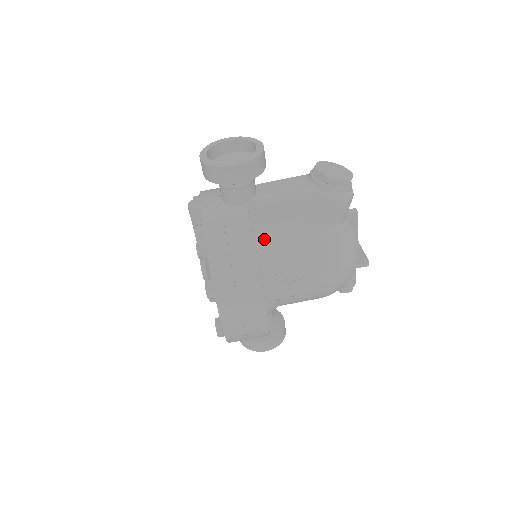
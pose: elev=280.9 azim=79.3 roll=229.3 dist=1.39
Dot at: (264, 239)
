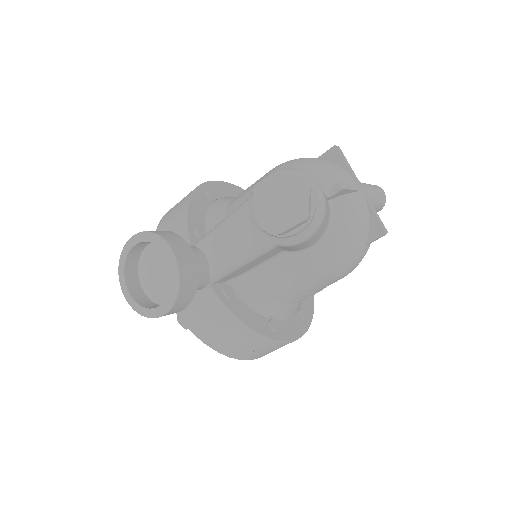
Dot at: (251, 289)
